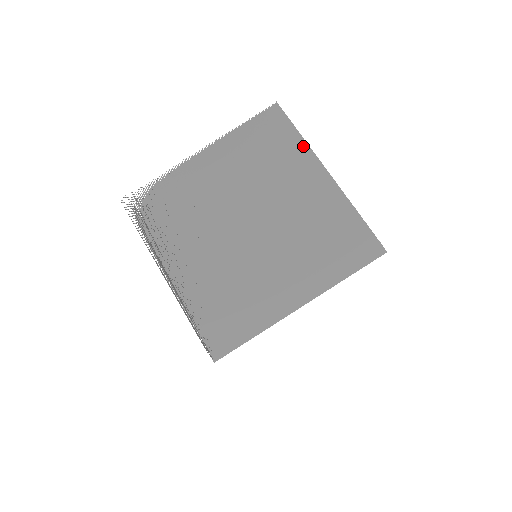
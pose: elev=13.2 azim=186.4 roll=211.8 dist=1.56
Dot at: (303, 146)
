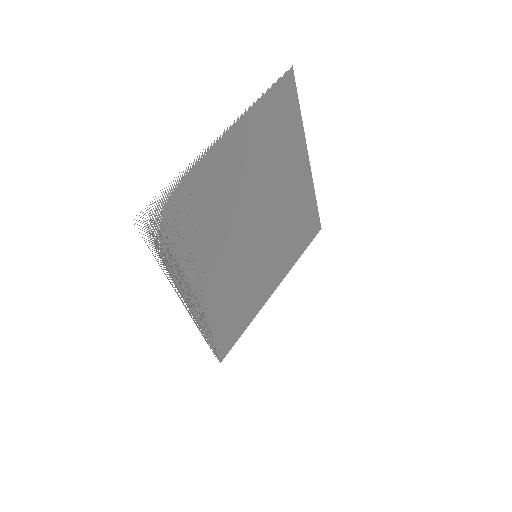
Dot at: (301, 129)
